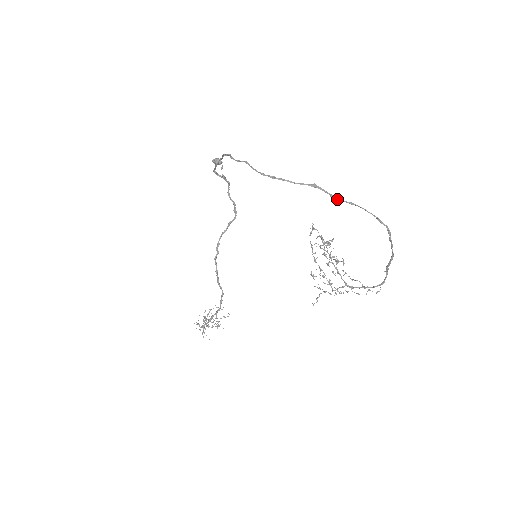
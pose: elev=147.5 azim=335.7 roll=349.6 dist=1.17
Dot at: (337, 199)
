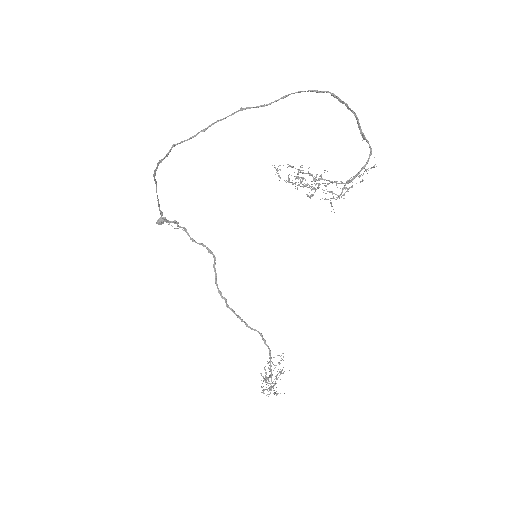
Dot at: (270, 104)
